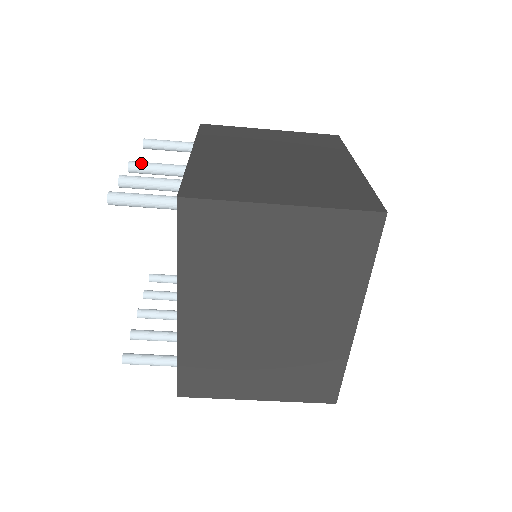
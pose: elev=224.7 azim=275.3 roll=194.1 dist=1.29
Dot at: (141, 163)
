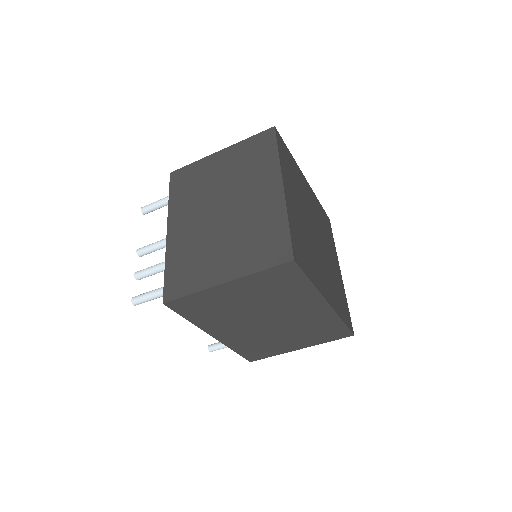
Dot at: (143, 249)
